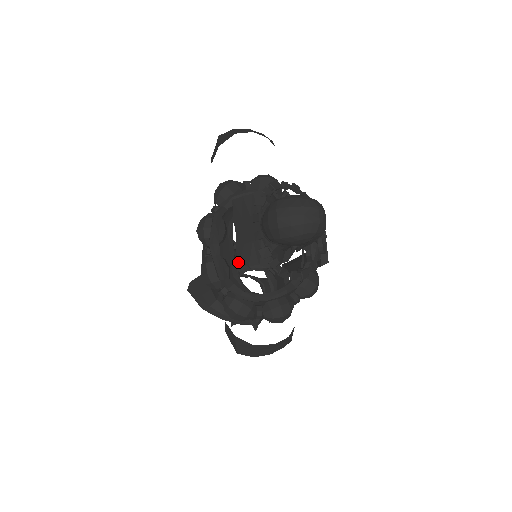
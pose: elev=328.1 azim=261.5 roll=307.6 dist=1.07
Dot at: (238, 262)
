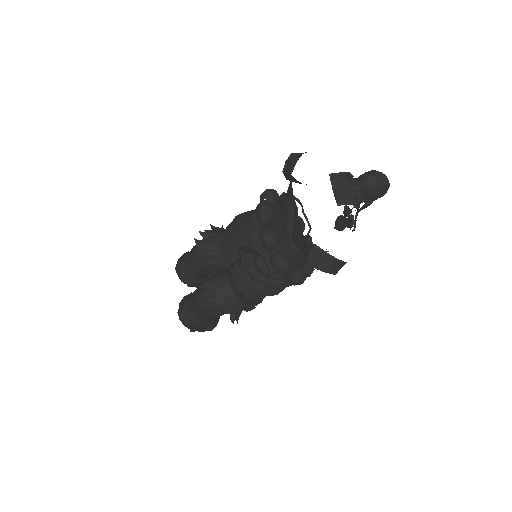
Dot at: (337, 203)
